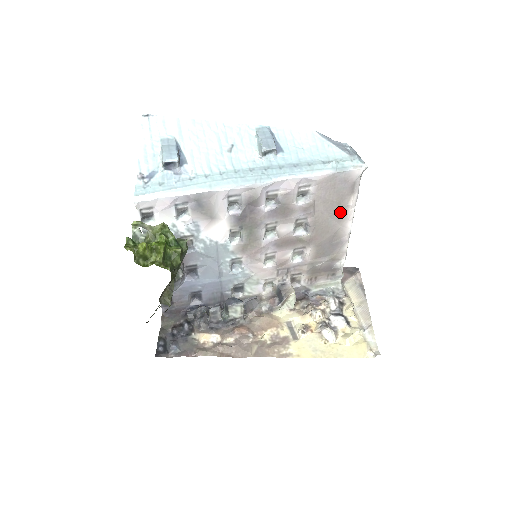
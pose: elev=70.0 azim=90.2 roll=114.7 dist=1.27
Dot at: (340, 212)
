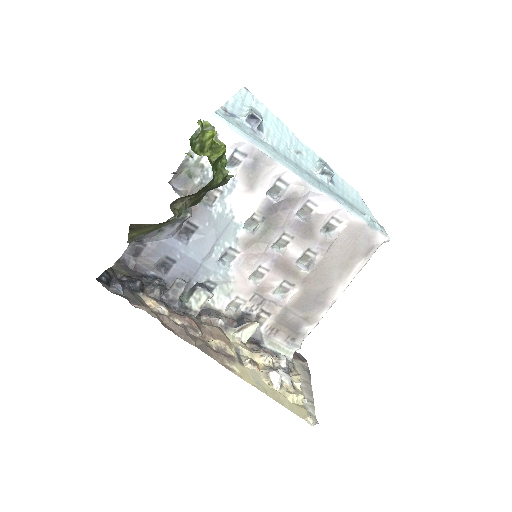
Dot at: (345, 268)
